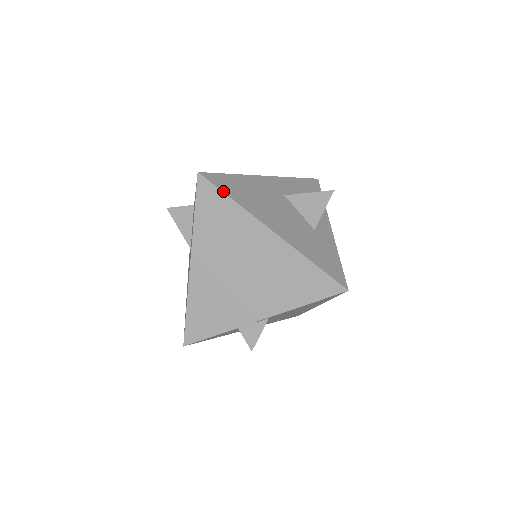
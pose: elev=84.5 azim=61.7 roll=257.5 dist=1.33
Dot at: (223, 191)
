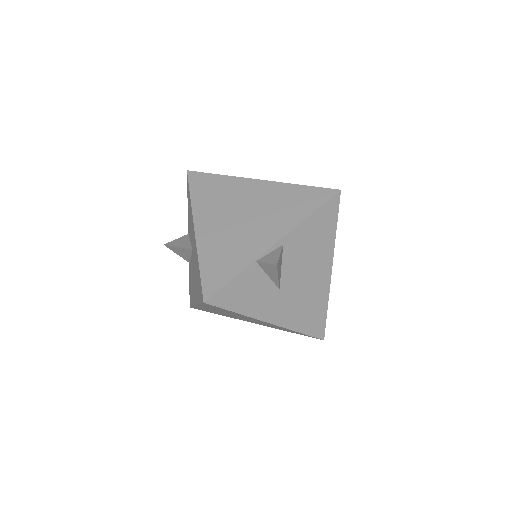
Dot at: (210, 173)
